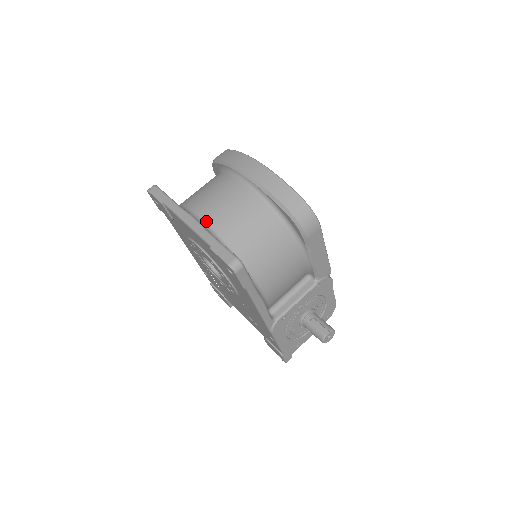
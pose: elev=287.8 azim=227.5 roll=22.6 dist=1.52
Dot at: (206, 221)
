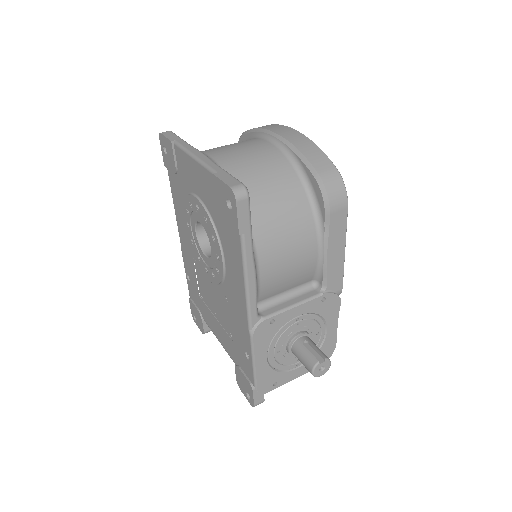
Dot at: (217, 160)
